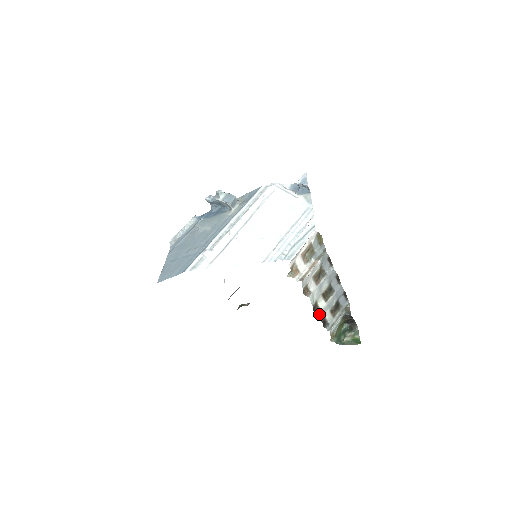
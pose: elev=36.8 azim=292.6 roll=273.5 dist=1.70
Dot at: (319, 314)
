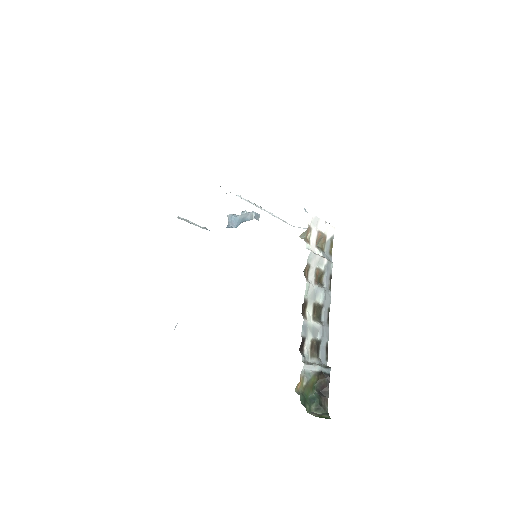
Dot at: (304, 321)
